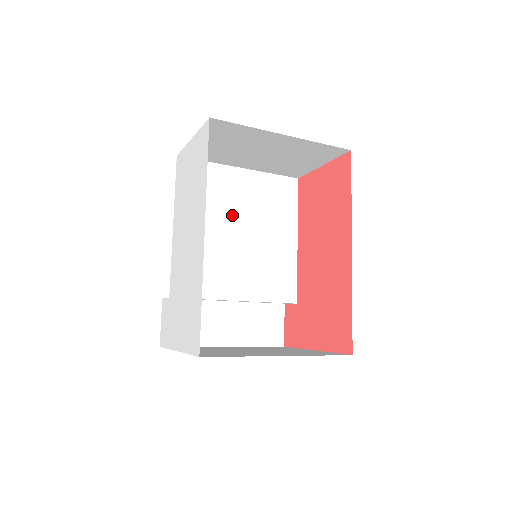
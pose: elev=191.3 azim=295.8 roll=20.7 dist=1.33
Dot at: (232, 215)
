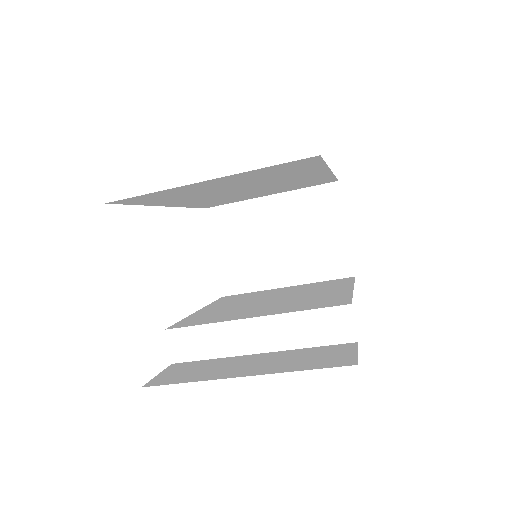
Dot at: occluded
